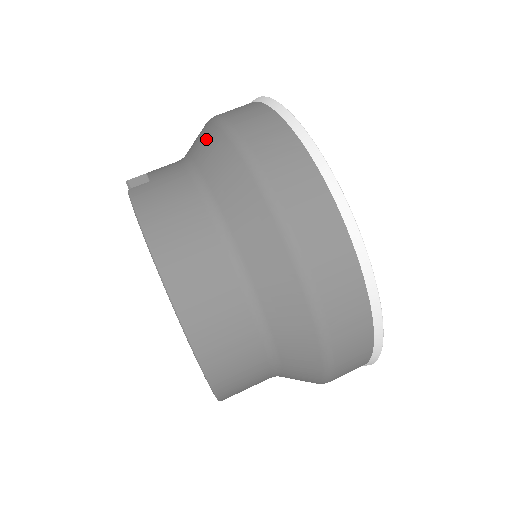
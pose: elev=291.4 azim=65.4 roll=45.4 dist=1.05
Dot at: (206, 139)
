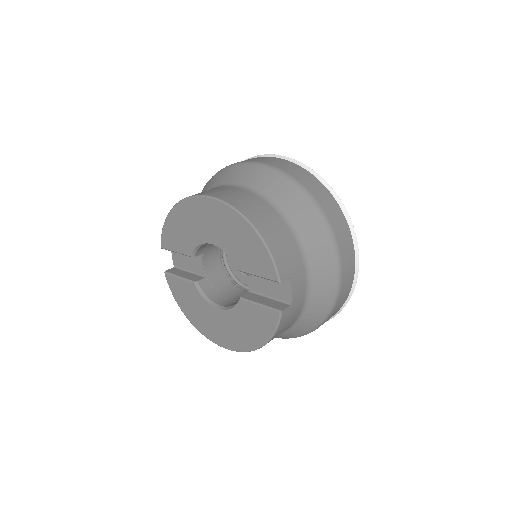
Dot at: occluded
